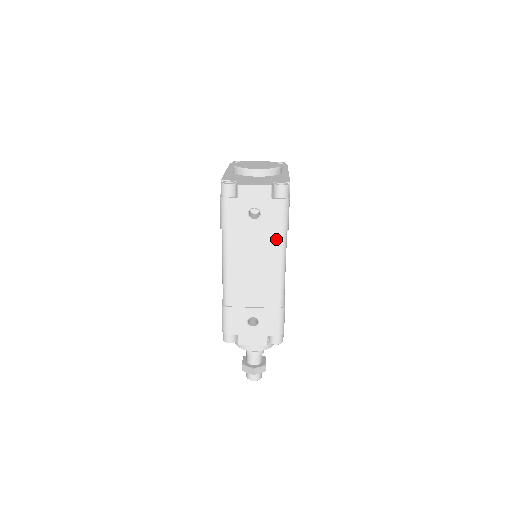
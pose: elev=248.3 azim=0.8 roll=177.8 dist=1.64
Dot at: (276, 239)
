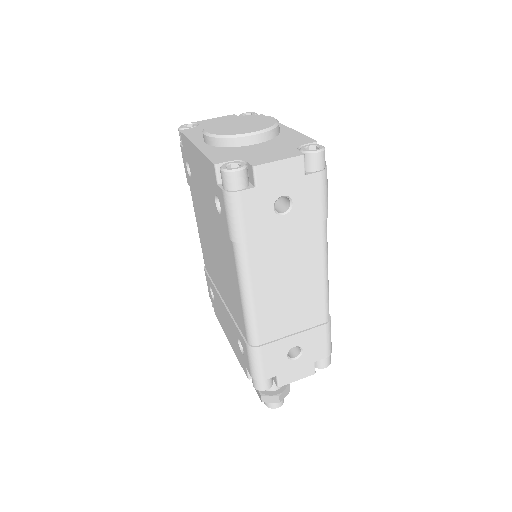
Dot at: (316, 233)
